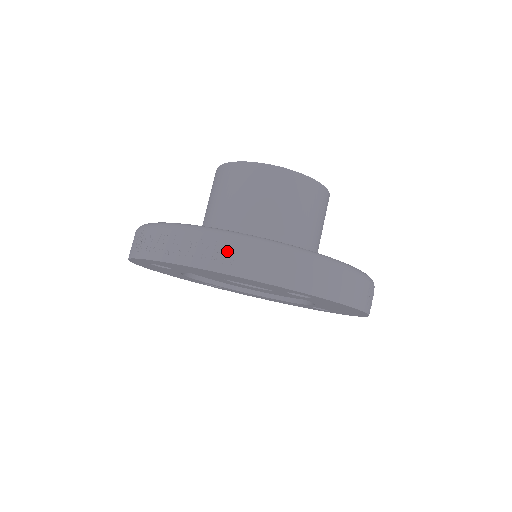
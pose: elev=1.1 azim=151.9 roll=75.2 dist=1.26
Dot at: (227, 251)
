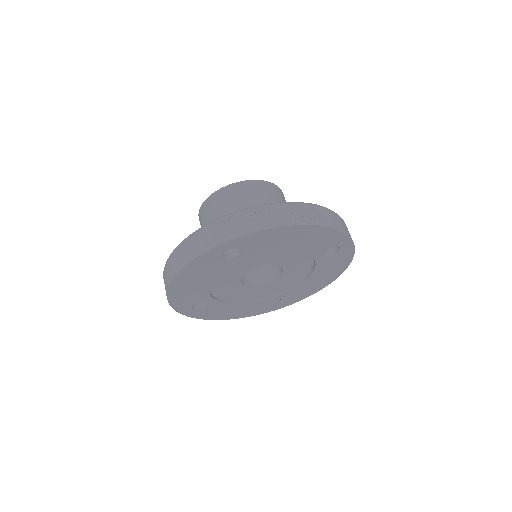
Dot at: (314, 212)
